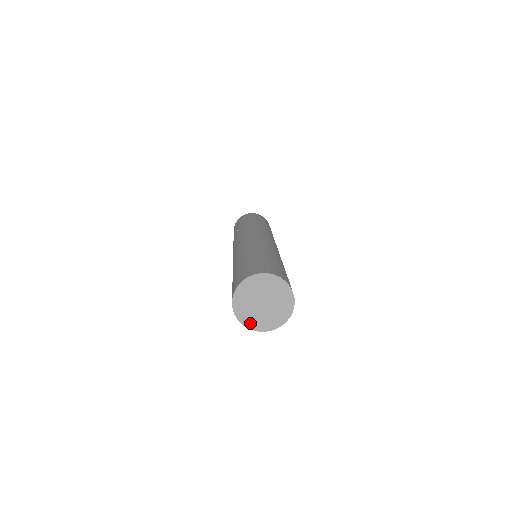
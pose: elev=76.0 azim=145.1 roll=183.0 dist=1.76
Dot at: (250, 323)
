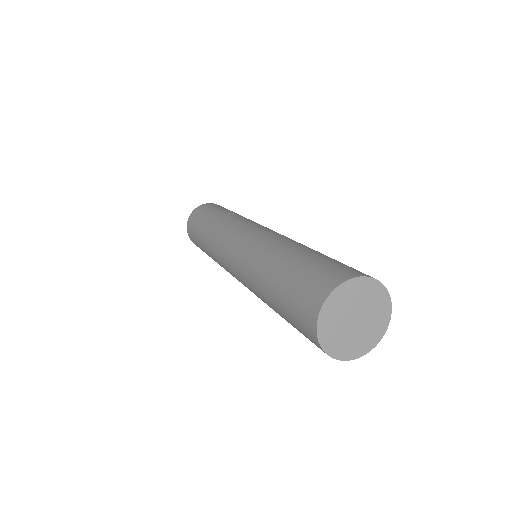
Dot at: (347, 353)
